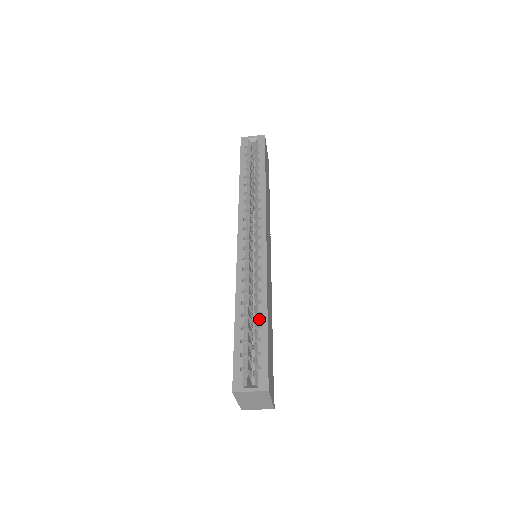
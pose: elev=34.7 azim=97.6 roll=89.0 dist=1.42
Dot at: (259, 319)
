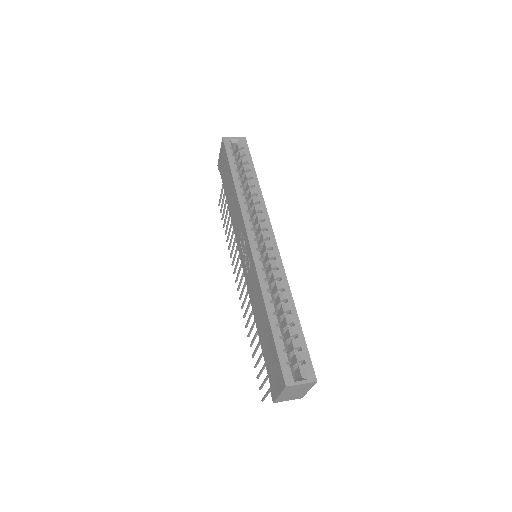
Dot at: (291, 317)
